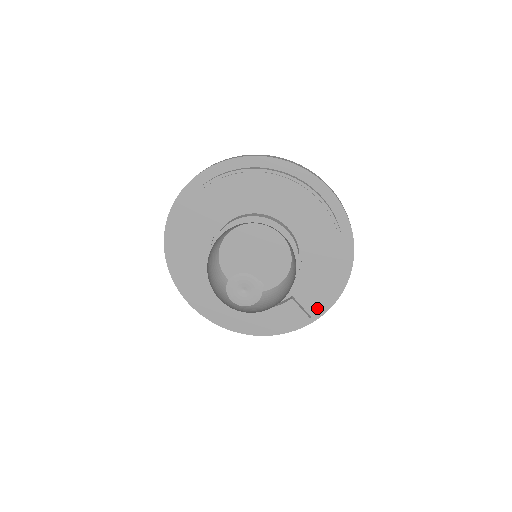
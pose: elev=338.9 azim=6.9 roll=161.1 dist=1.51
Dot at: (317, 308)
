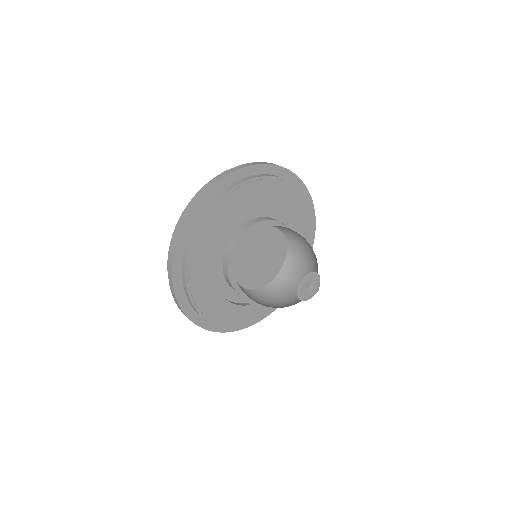
Dot at: (250, 321)
